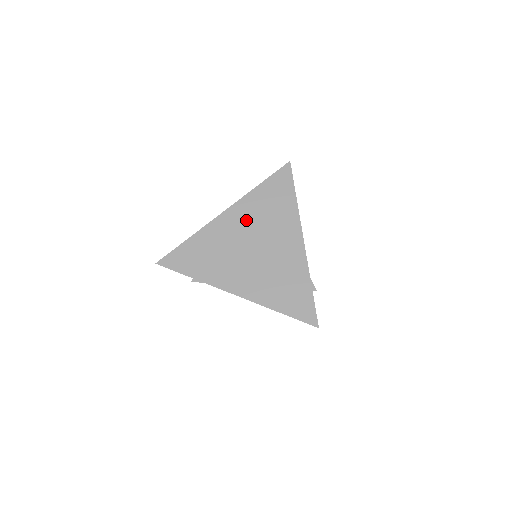
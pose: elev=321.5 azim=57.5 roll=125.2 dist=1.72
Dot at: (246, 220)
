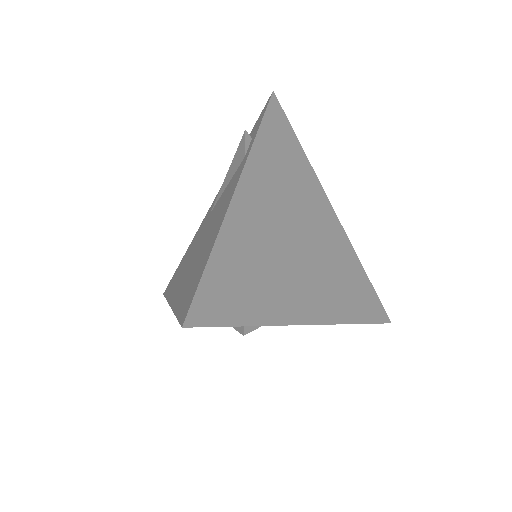
Dot at: (270, 193)
